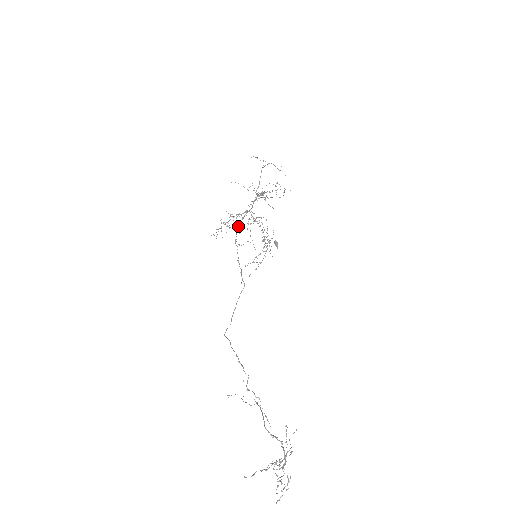
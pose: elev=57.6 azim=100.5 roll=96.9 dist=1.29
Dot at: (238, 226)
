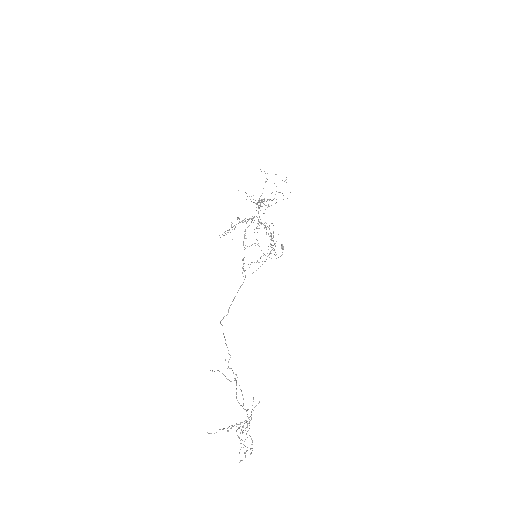
Dot at: occluded
